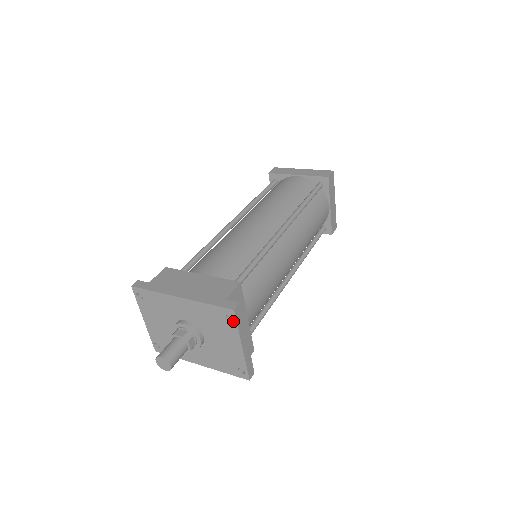
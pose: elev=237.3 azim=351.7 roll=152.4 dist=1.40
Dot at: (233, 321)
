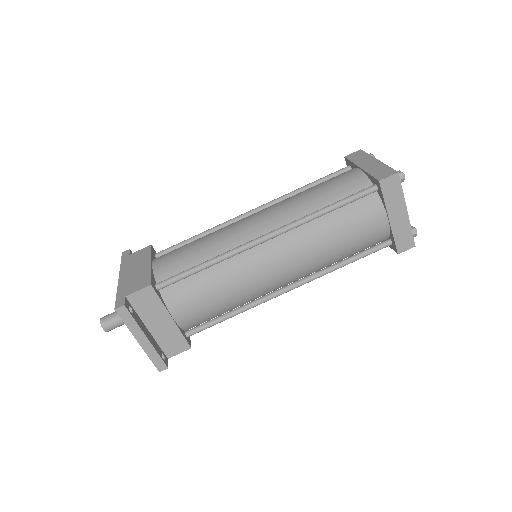
Dot at: (122, 318)
